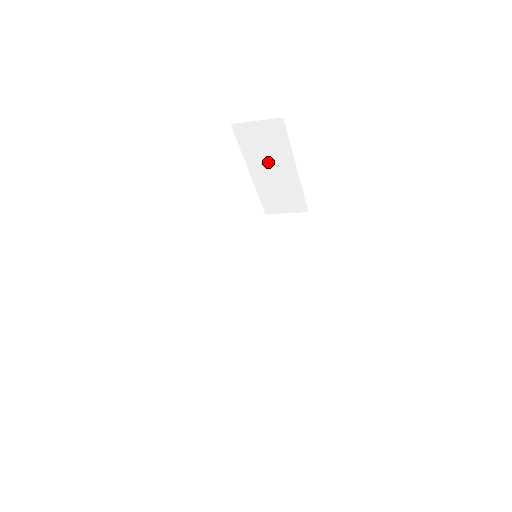
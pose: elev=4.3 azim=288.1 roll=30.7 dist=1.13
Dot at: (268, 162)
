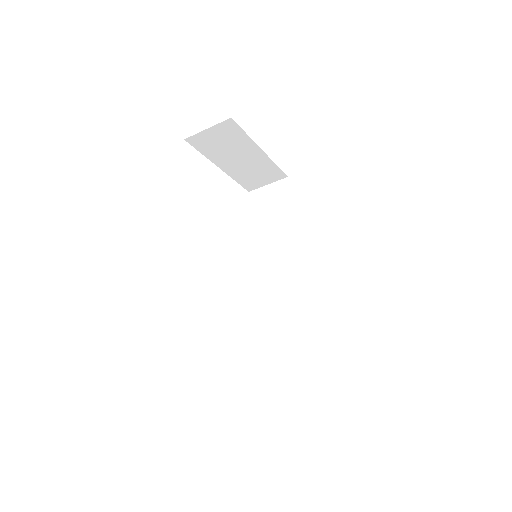
Dot at: (233, 154)
